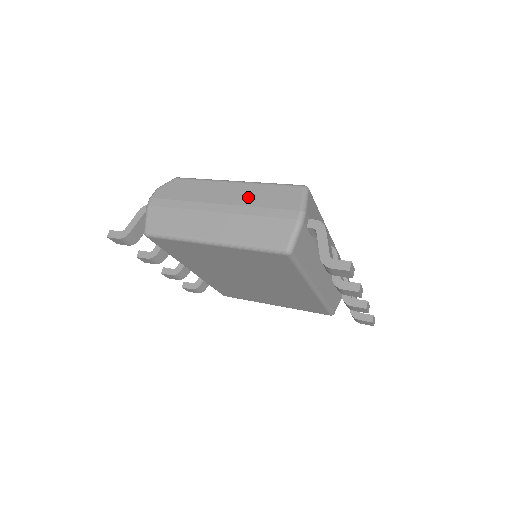
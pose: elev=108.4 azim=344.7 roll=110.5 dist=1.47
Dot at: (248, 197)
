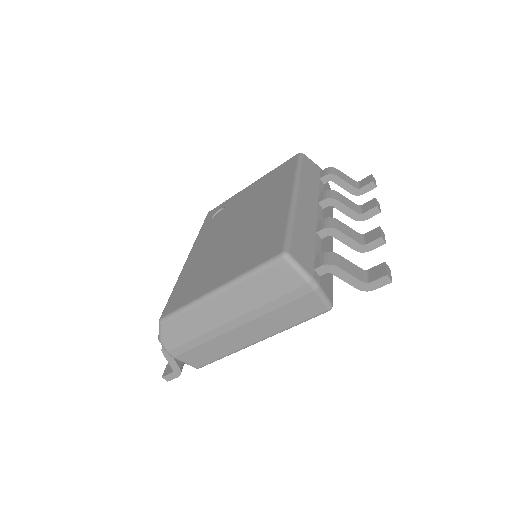
Dot at: (248, 300)
